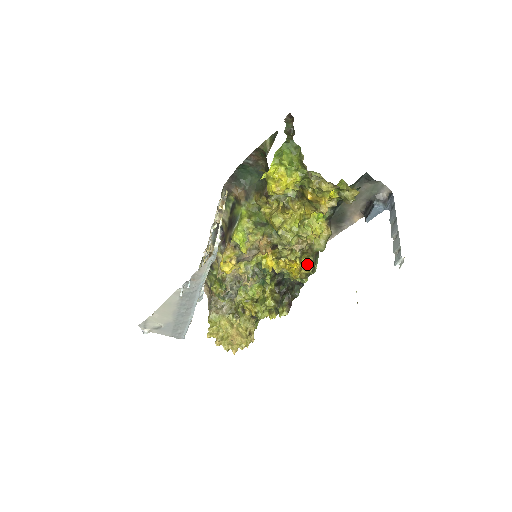
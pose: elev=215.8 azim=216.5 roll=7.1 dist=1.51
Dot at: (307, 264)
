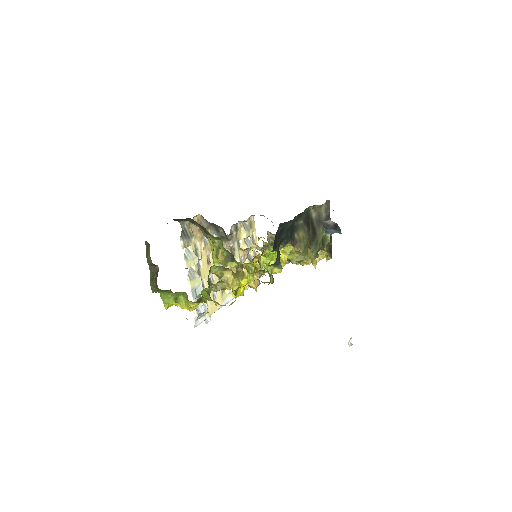
Dot at: occluded
